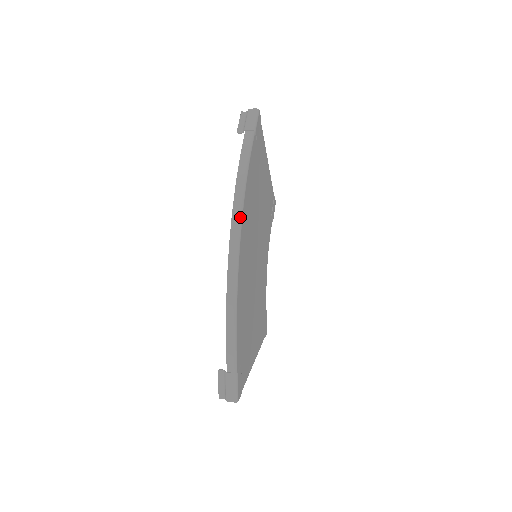
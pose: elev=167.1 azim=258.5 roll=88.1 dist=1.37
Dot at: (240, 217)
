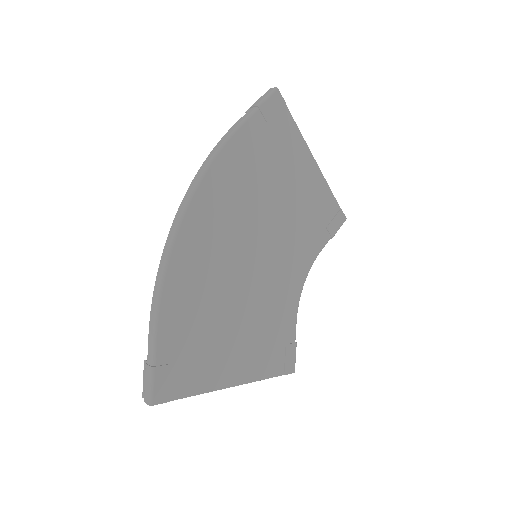
Dot at: (194, 187)
